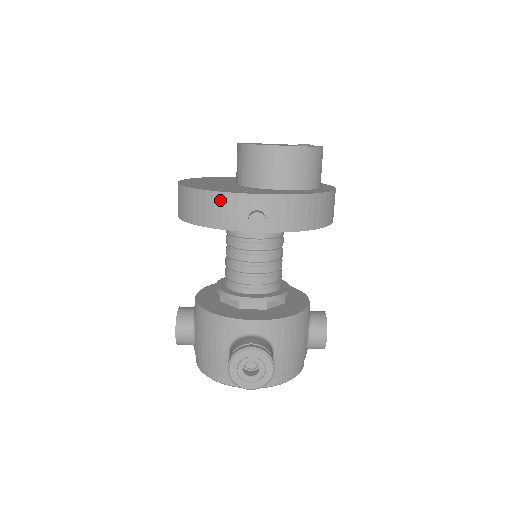
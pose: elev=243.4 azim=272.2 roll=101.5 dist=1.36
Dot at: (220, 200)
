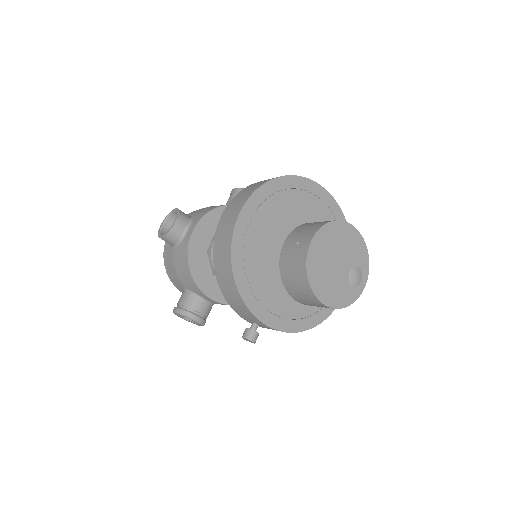
Dot at: (242, 305)
